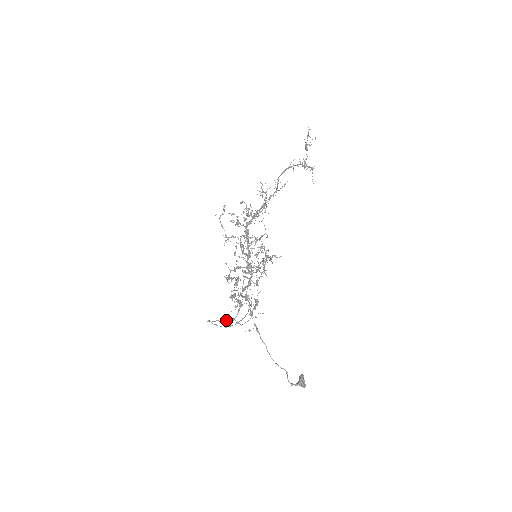
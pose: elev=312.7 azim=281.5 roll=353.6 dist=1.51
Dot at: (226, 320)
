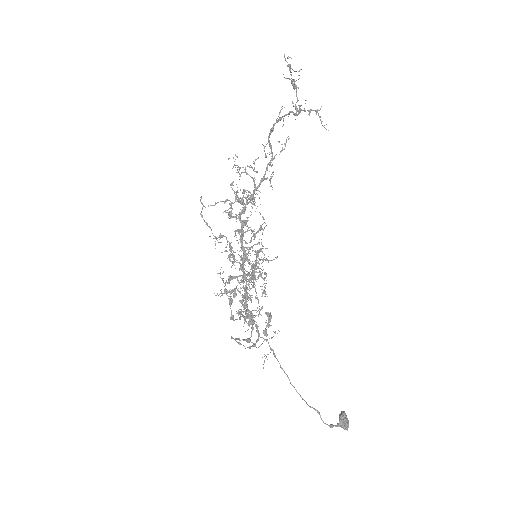
Dot at: (244, 340)
